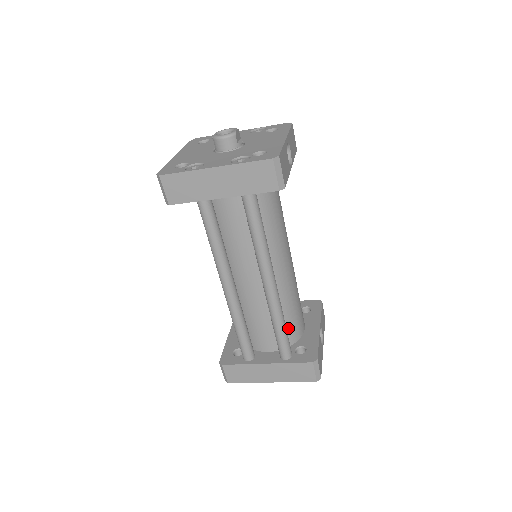
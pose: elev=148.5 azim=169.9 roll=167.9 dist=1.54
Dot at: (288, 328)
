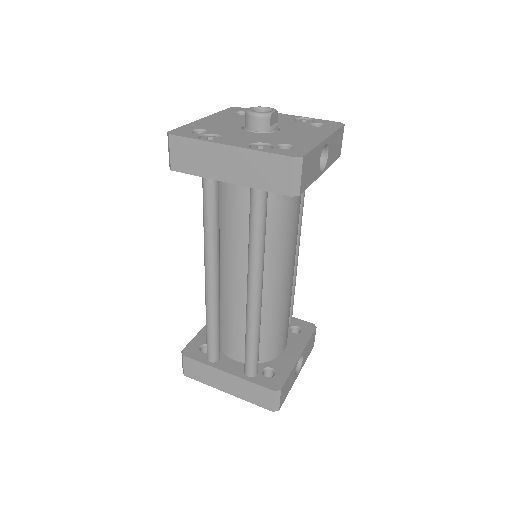
Dot at: (264, 344)
